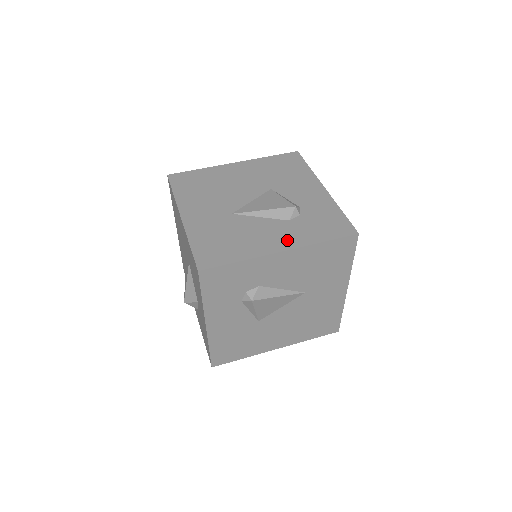
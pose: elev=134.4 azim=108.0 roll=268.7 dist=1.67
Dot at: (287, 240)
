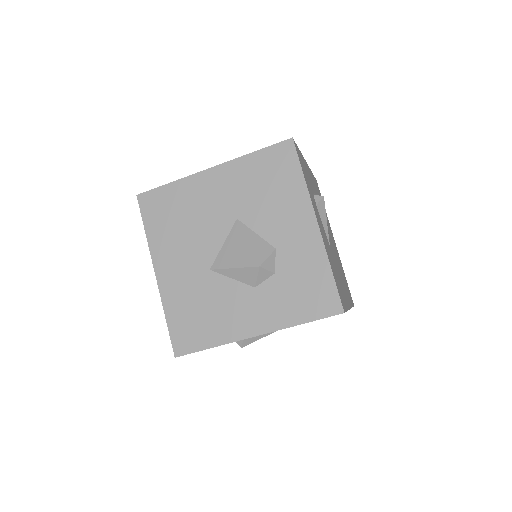
Dot at: occluded
